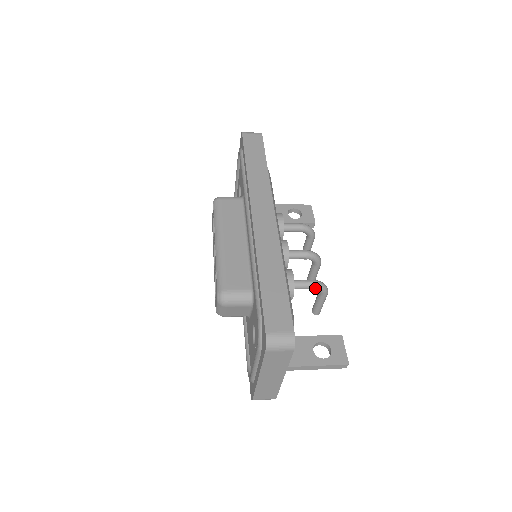
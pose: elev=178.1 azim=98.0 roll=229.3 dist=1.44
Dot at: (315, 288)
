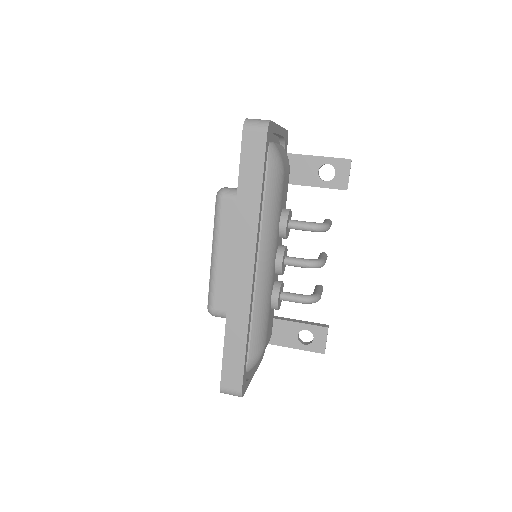
Dot at: (303, 303)
